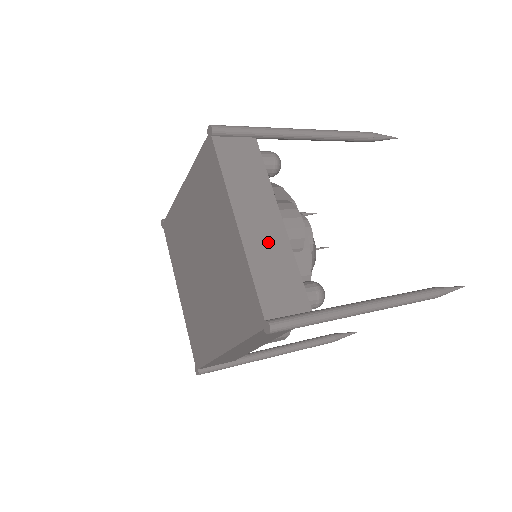
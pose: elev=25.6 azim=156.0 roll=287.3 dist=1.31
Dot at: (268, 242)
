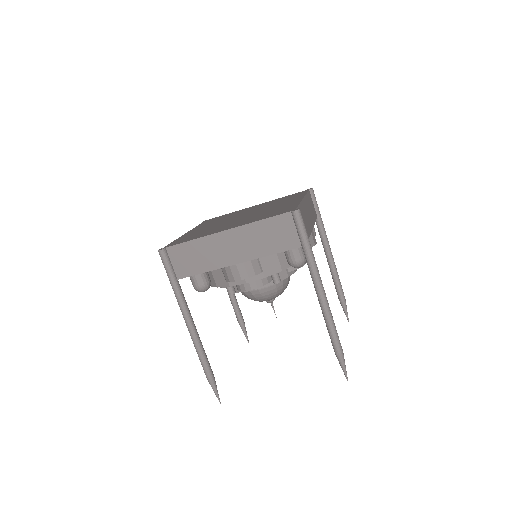
Dot at: (307, 218)
